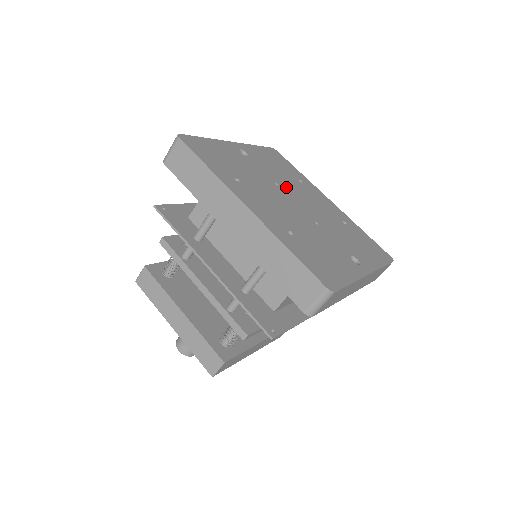
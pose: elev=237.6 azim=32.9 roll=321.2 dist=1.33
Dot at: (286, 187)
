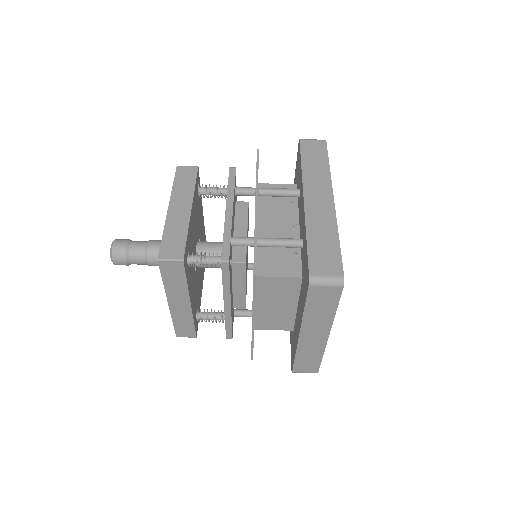
Dot at: occluded
